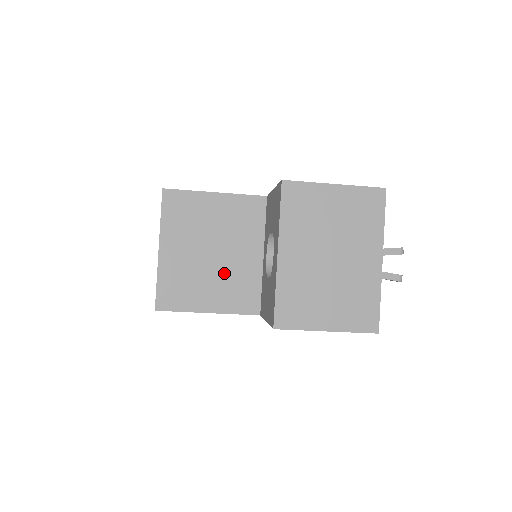
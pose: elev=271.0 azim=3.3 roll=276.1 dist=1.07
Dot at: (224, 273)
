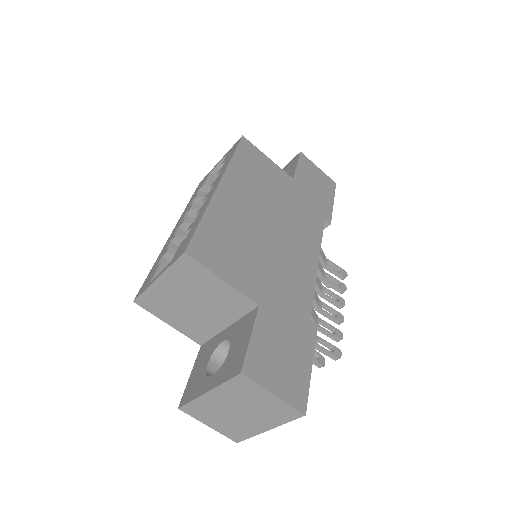
Dot at: (194, 317)
